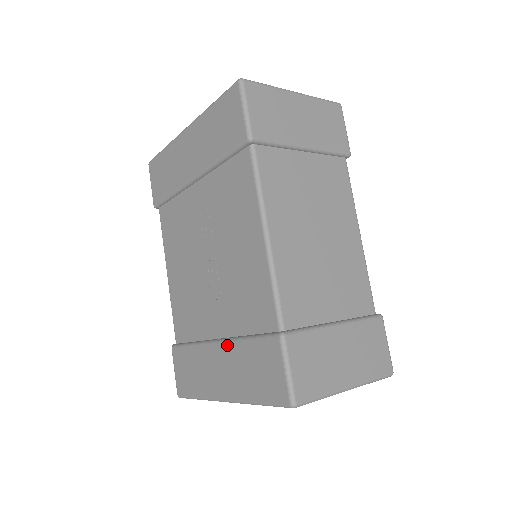
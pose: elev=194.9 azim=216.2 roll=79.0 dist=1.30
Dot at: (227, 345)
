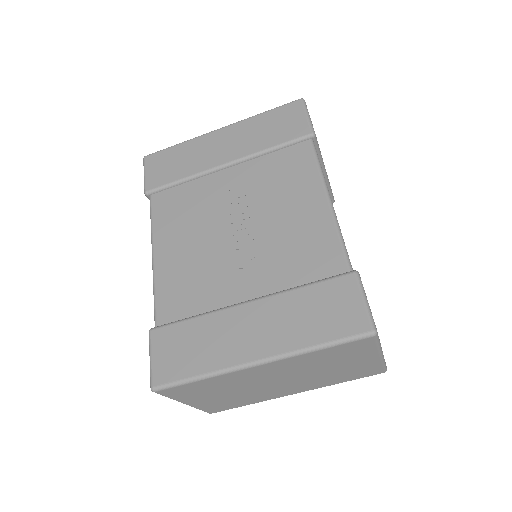
Dot at: (269, 299)
